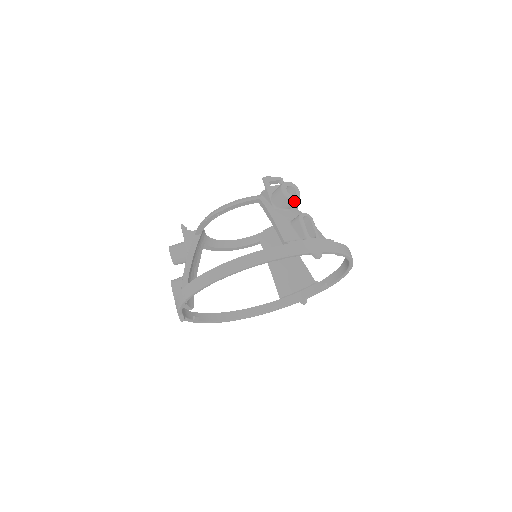
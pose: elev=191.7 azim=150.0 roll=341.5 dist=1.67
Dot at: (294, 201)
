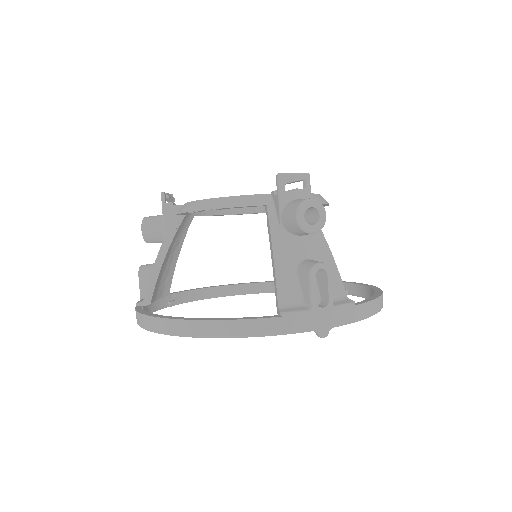
Dot at: (312, 233)
